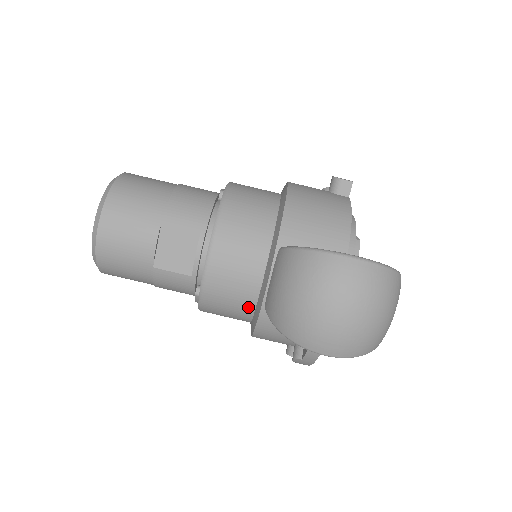
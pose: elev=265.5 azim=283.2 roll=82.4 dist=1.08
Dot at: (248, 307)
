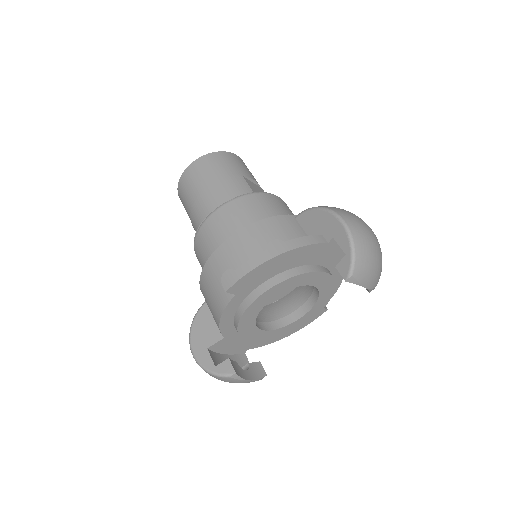
Dot at: occluded
